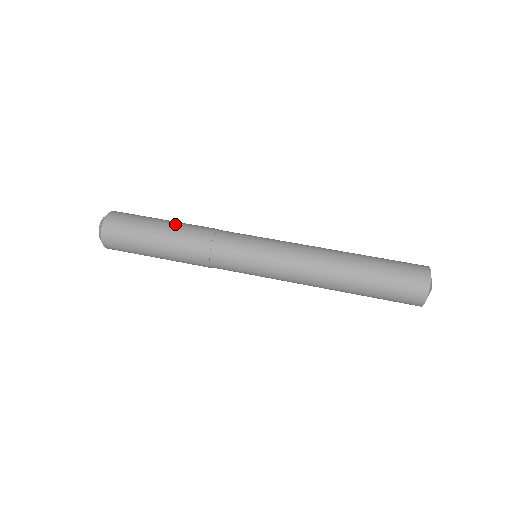
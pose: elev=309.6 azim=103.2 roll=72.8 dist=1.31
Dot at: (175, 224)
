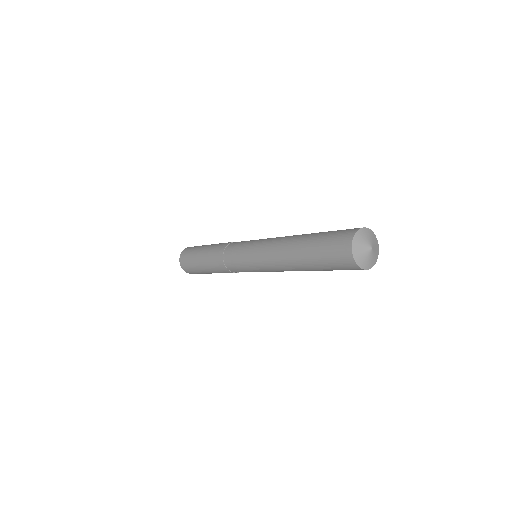
Dot at: (211, 245)
